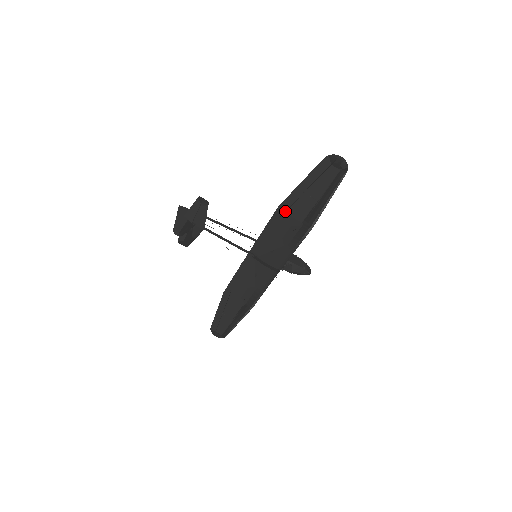
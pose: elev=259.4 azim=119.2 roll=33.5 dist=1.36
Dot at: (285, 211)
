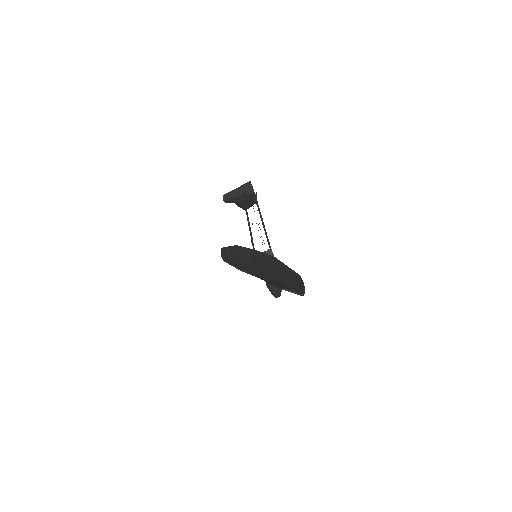
Dot at: (275, 263)
